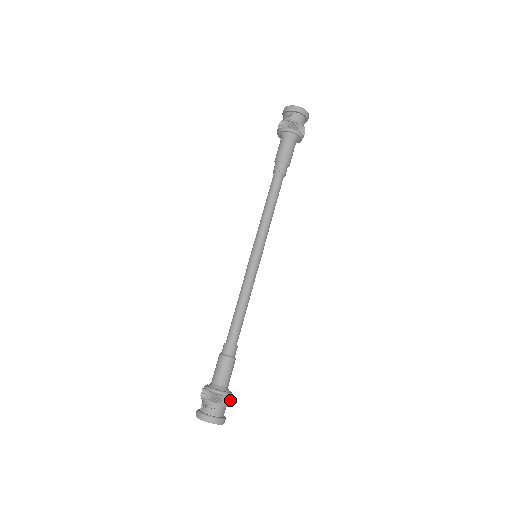
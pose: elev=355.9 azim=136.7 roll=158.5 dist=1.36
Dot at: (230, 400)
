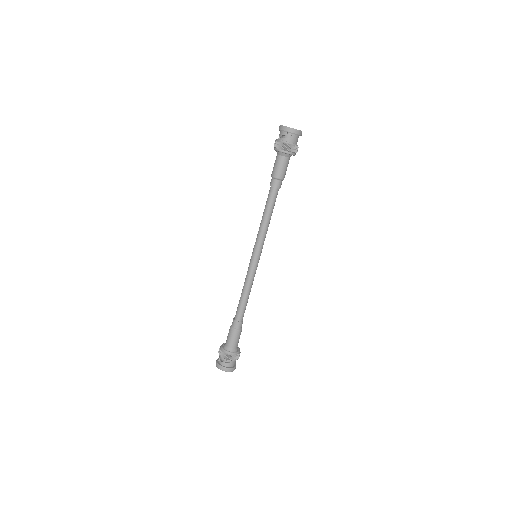
Dot at: (239, 355)
